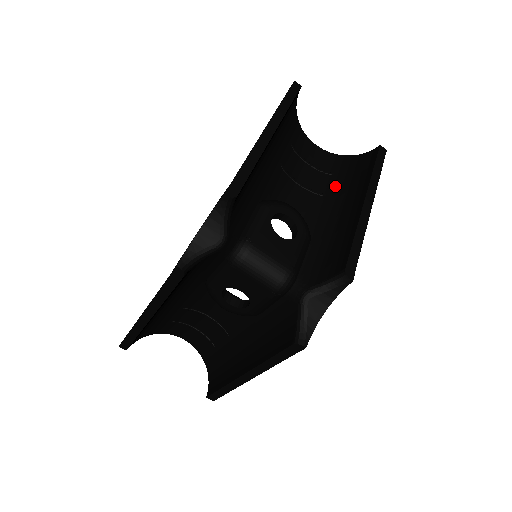
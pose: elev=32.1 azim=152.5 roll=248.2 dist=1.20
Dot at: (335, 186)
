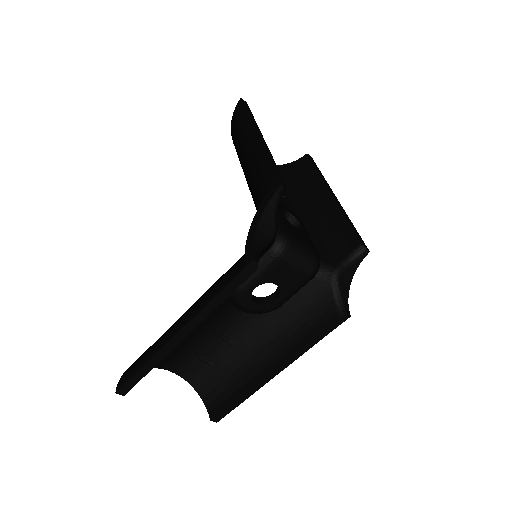
Dot at: (289, 188)
